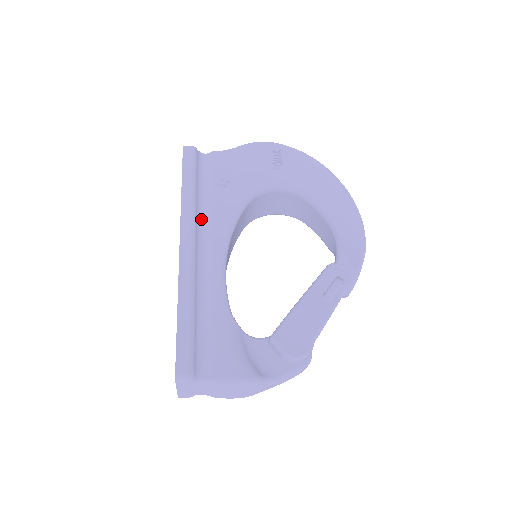
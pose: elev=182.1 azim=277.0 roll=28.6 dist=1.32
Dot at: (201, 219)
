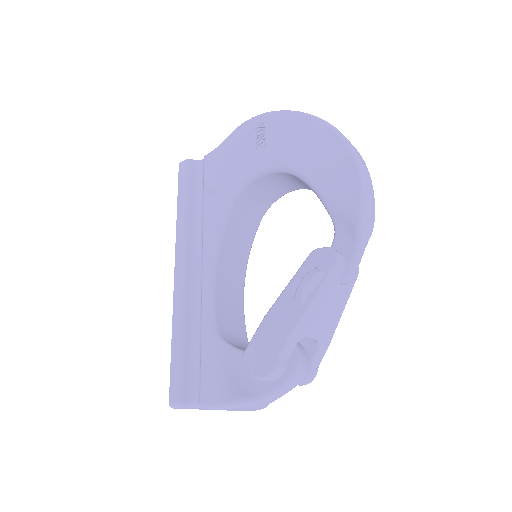
Dot at: (196, 236)
